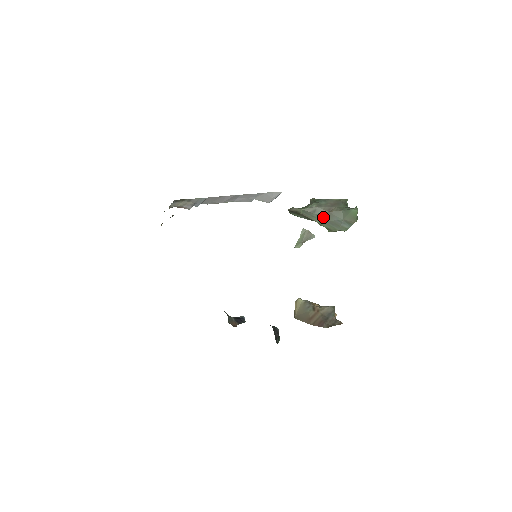
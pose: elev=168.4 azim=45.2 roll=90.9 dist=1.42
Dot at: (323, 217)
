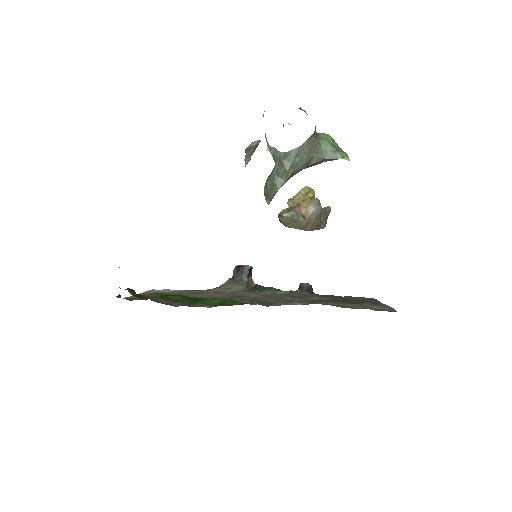
Dot at: (300, 170)
